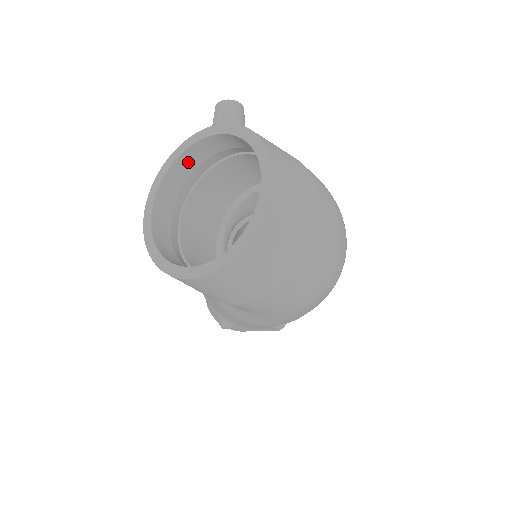
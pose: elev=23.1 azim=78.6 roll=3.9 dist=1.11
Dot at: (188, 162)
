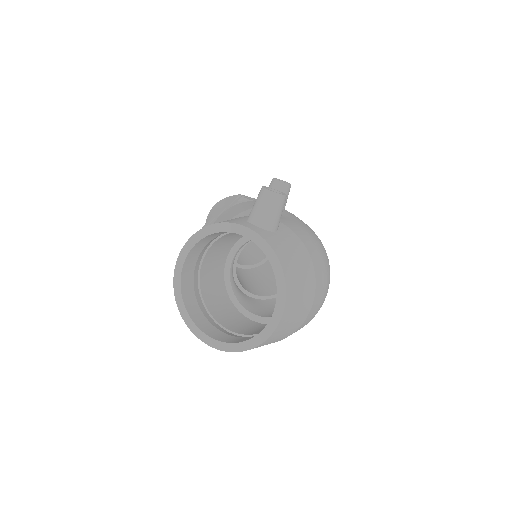
Dot at: (224, 232)
